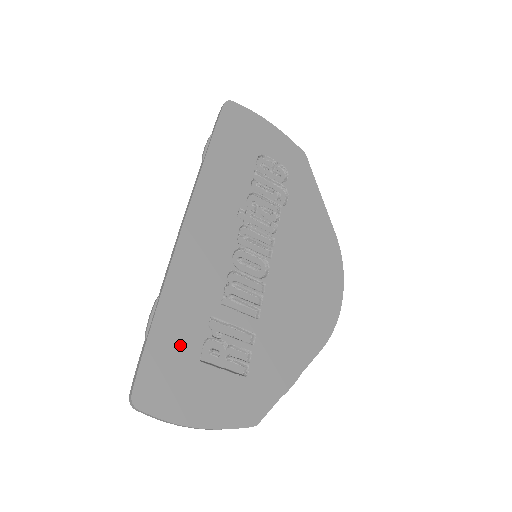
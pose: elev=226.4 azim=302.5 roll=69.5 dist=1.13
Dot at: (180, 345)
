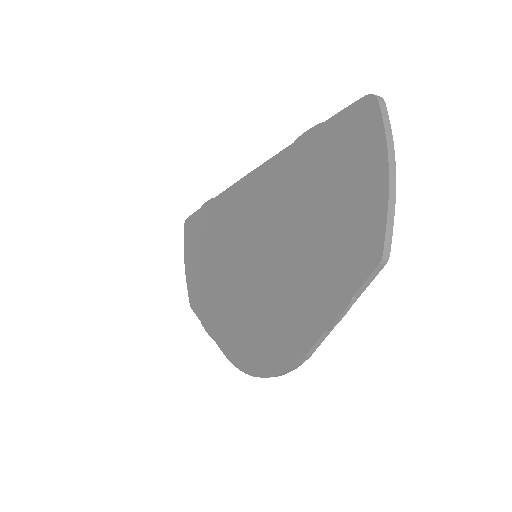
Dot at: occluded
